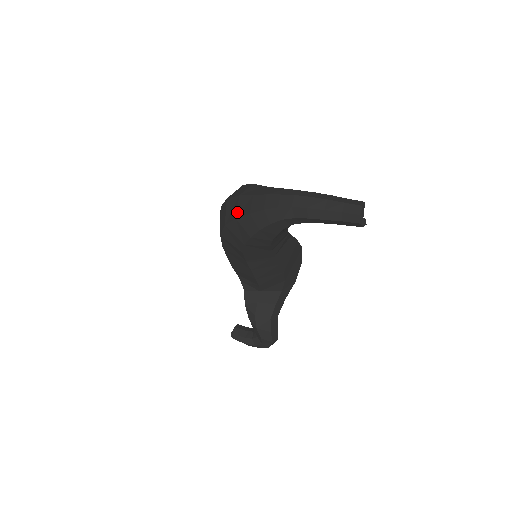
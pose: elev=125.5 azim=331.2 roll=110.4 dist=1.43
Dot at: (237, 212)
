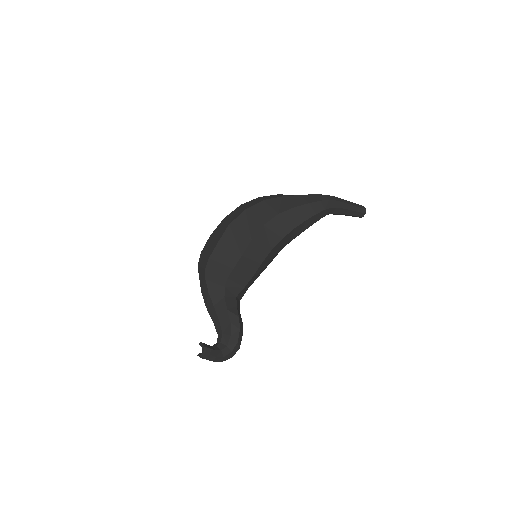
Dot at: (292, 204)
